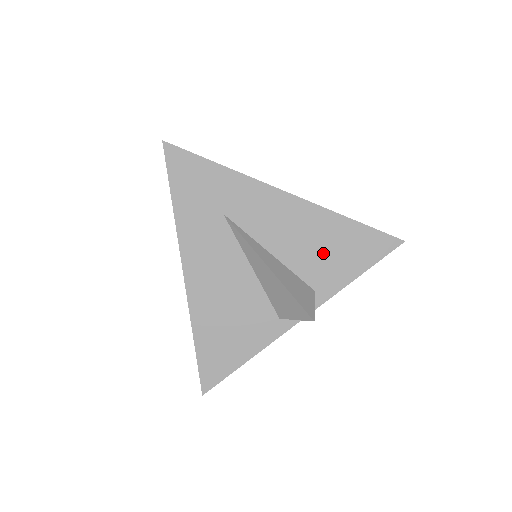
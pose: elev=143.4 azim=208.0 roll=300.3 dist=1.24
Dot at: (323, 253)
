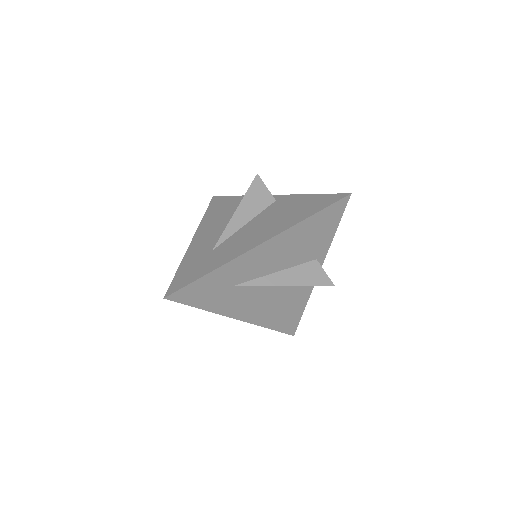
Dot at: (307, 244)
